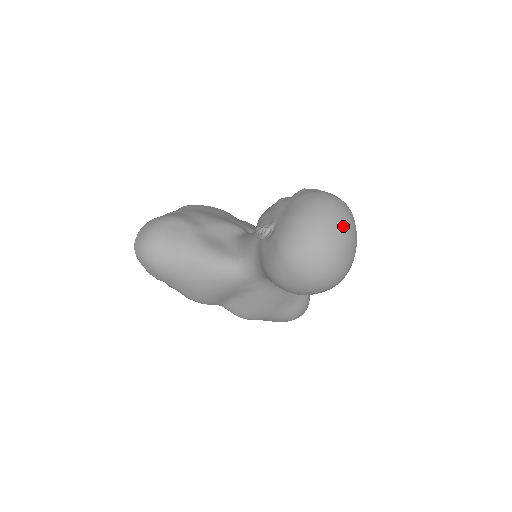
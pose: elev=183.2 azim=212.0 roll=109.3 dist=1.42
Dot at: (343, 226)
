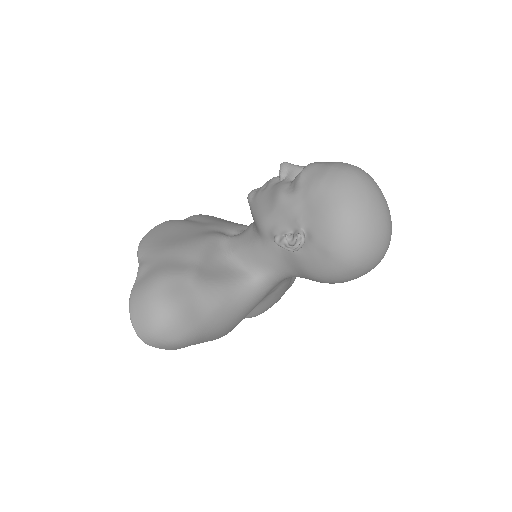
Dot at: (380, 196)
